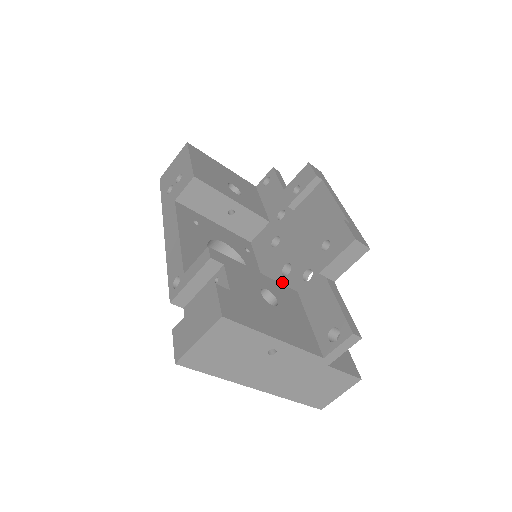
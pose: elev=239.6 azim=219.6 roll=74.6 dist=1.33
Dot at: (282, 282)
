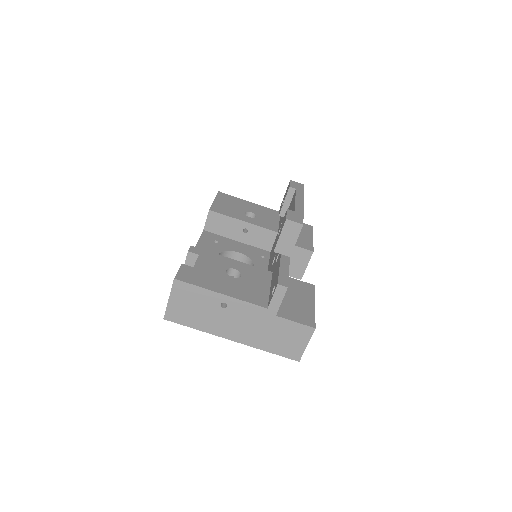
Dot at: occluded
